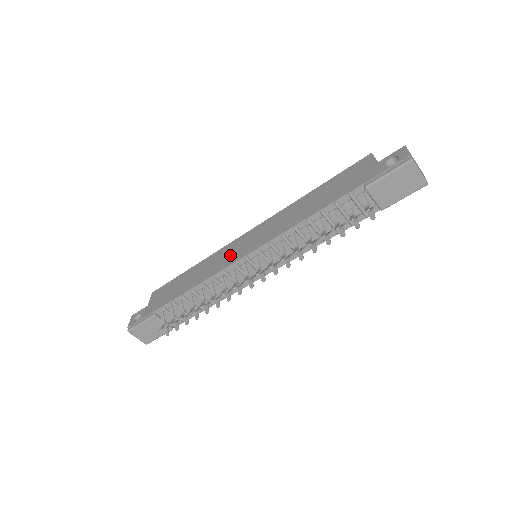
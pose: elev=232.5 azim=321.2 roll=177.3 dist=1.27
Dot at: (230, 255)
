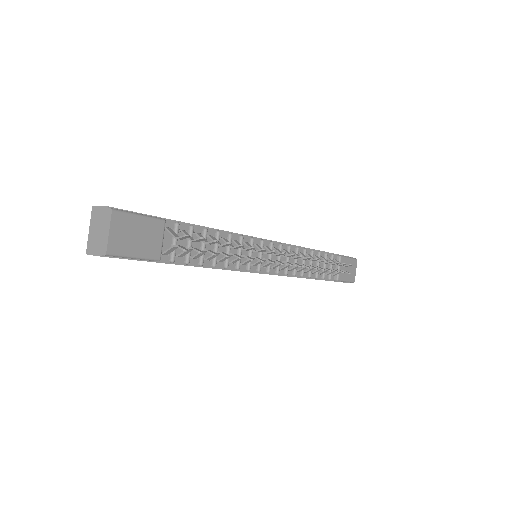
Dot at: occluded
